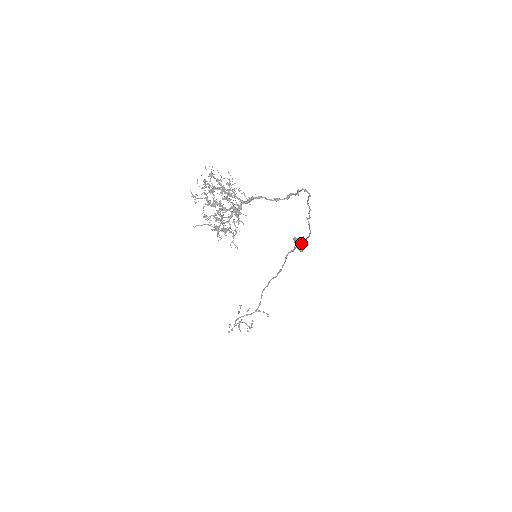
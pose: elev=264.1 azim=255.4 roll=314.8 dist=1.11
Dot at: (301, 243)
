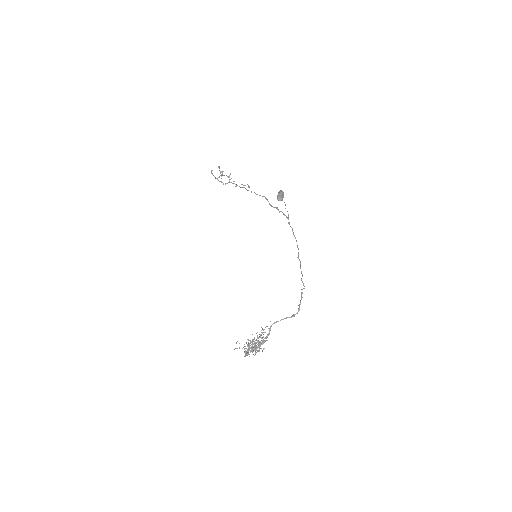
Dot at: occluded
